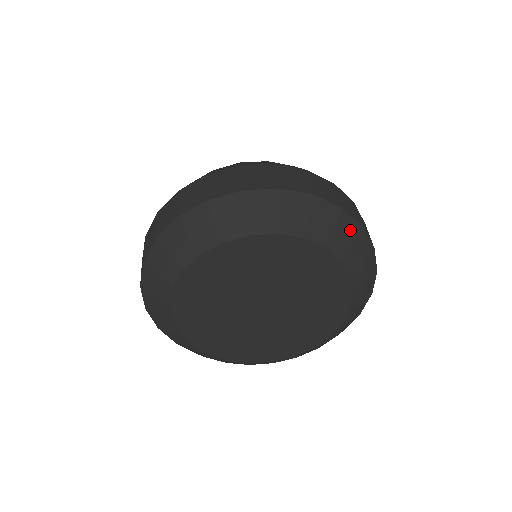
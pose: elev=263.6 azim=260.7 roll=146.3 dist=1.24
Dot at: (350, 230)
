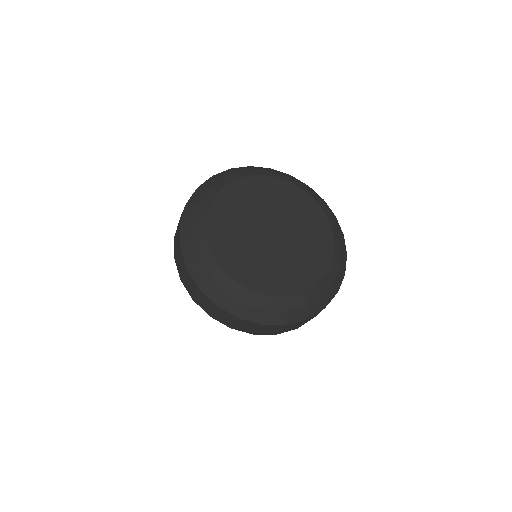
Dot at: (343, 263)
